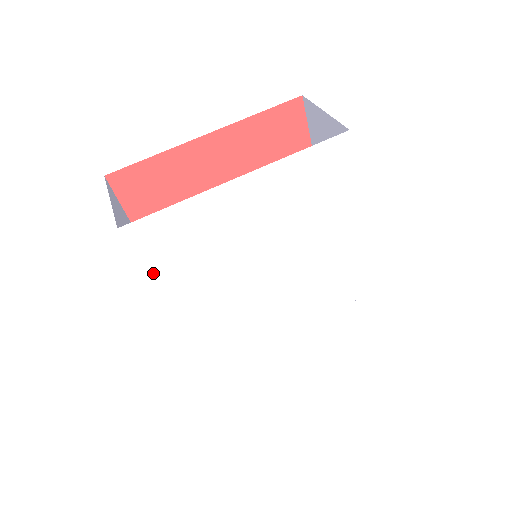
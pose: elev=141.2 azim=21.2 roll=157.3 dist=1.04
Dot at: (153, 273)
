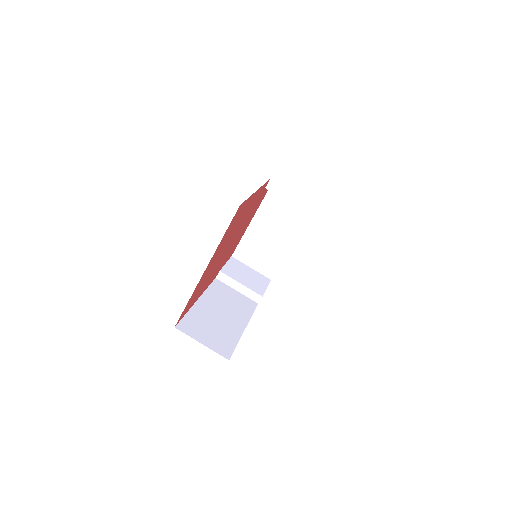
Dot at: occluded
